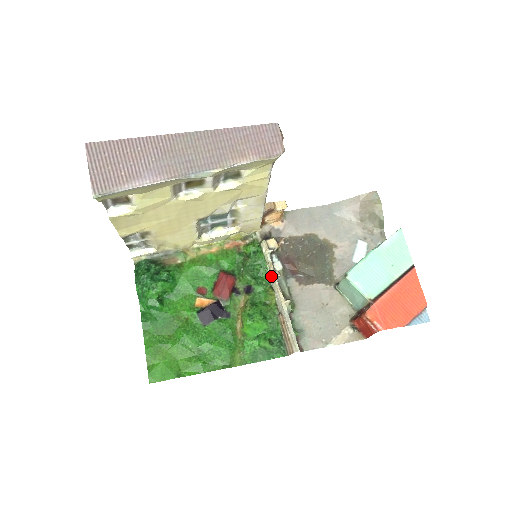
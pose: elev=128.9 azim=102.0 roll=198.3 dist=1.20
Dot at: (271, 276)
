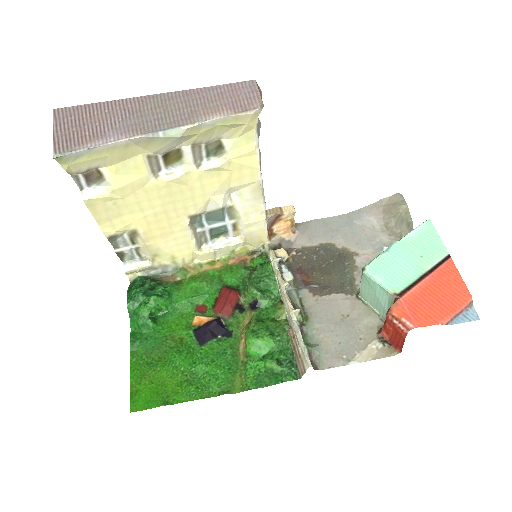
Dot at: (279, 286)
